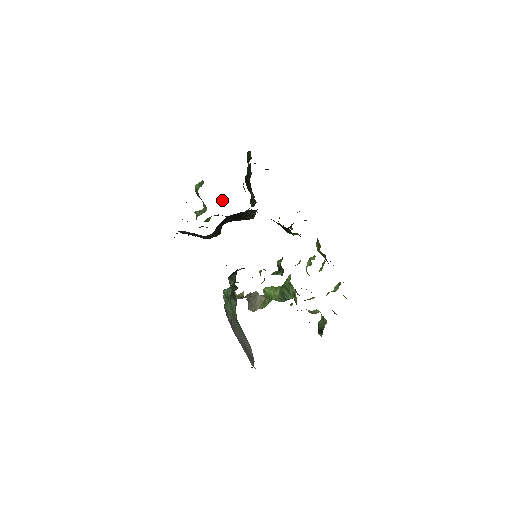
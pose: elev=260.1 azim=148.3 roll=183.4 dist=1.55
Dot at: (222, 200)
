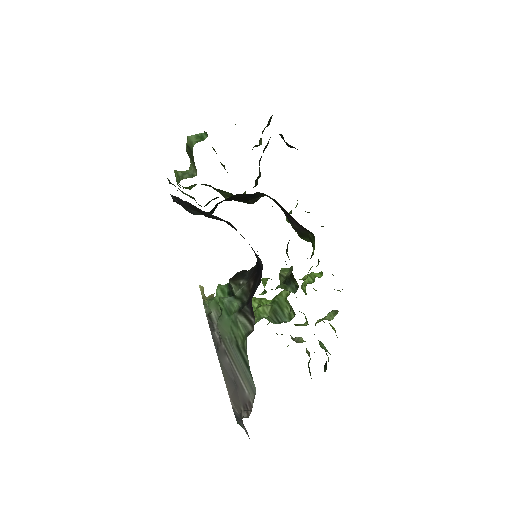
Dot at: occluded
